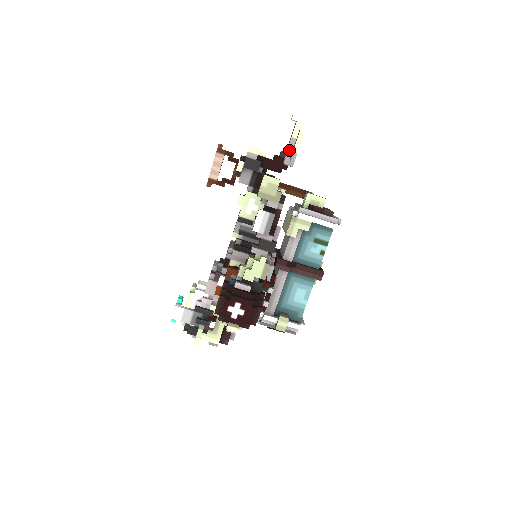
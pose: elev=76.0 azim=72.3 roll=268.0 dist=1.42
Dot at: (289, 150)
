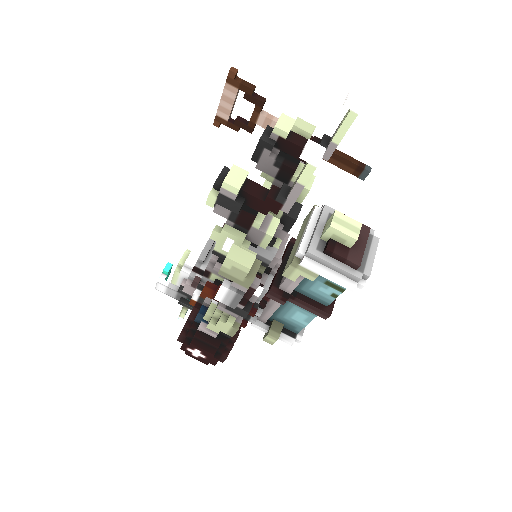
Dot at: (291, 197)
